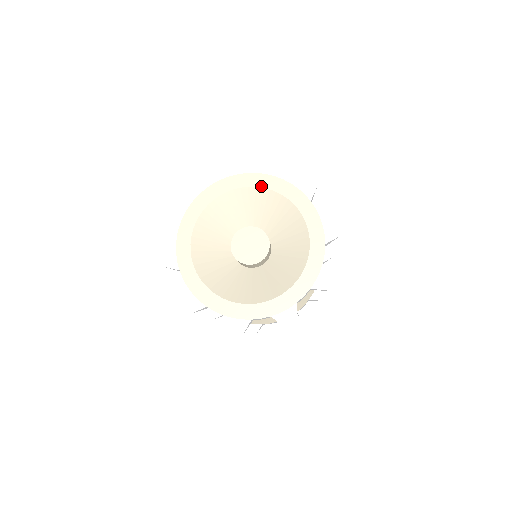
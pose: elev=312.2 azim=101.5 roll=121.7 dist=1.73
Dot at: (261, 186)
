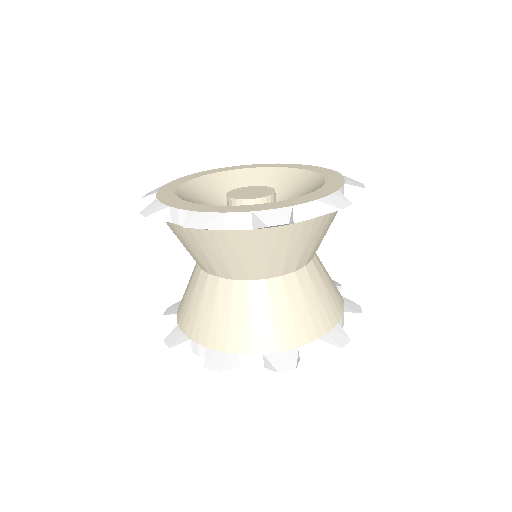
Dot at: (313, 171)
